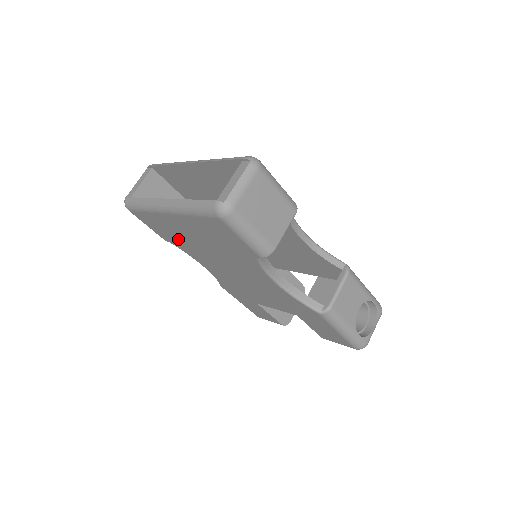
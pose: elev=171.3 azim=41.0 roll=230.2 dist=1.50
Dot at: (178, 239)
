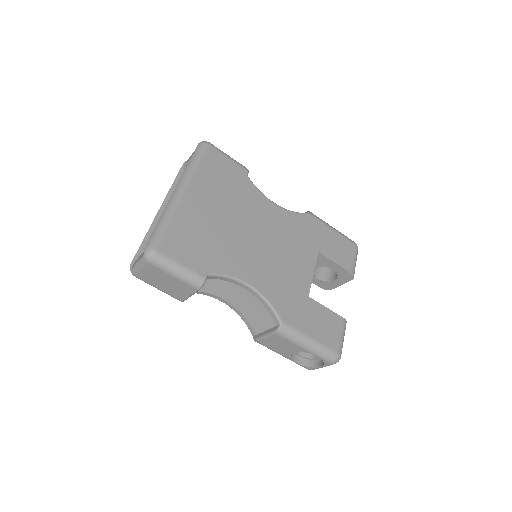
Dot at: occluded
